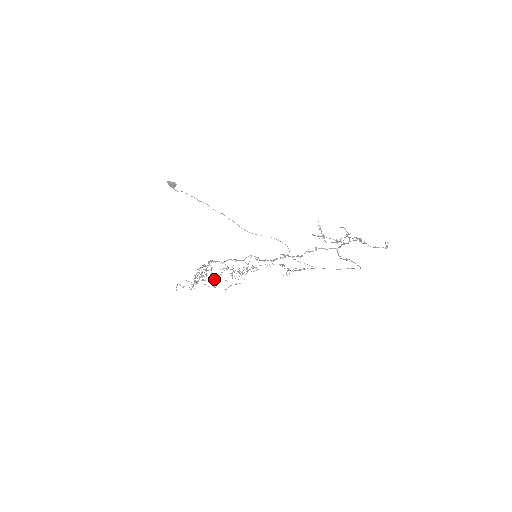
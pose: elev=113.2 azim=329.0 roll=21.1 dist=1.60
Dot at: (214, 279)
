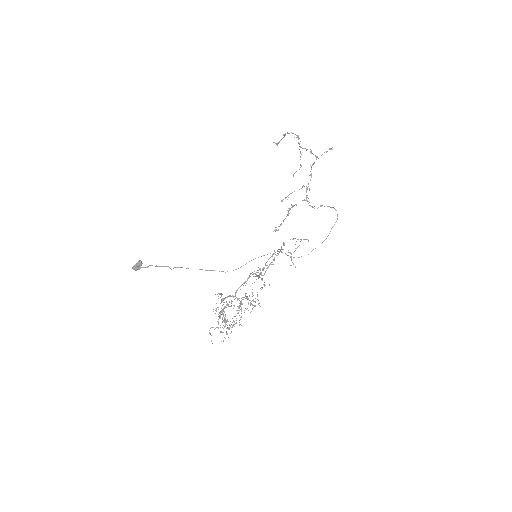
Dot at: occluded
